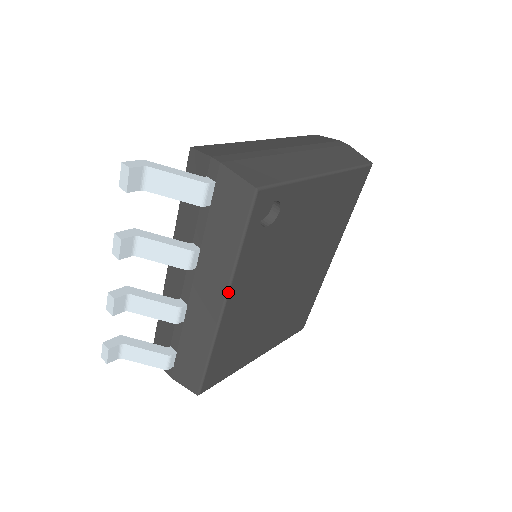
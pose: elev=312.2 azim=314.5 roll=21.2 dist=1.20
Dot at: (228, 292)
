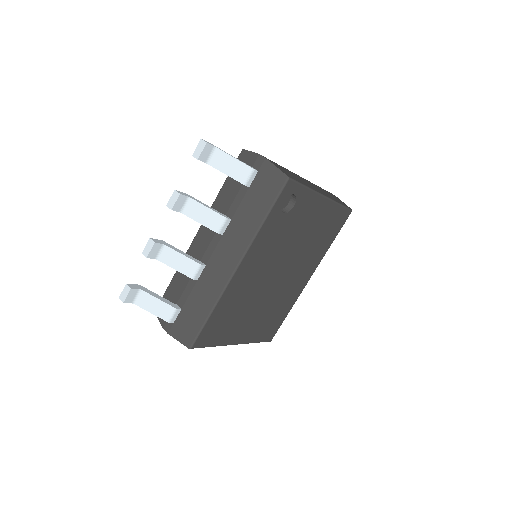
Dot at: (245, 254)
